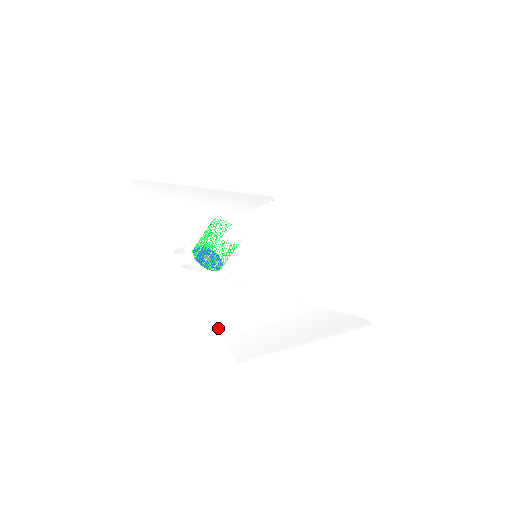
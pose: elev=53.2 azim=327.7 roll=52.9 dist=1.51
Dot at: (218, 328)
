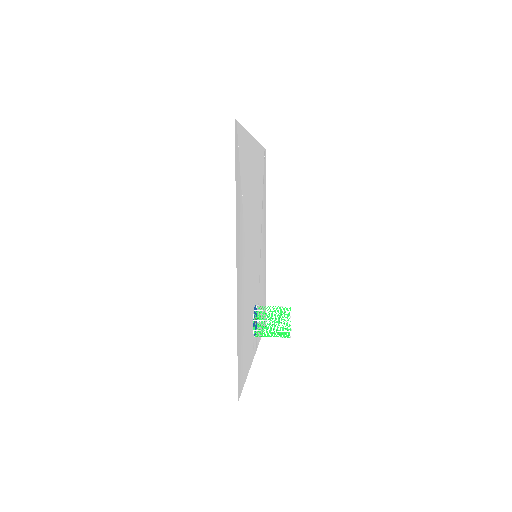
Dot at: occluded
